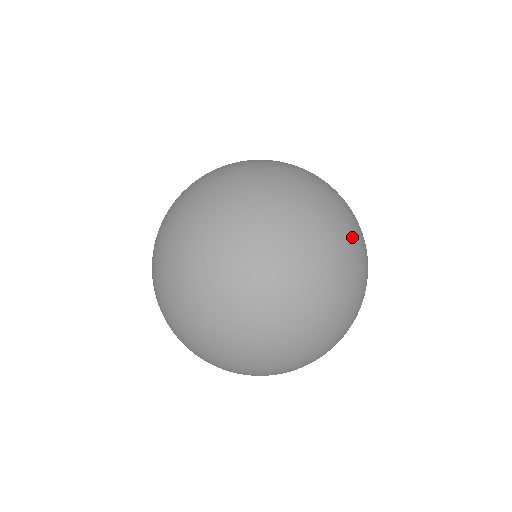
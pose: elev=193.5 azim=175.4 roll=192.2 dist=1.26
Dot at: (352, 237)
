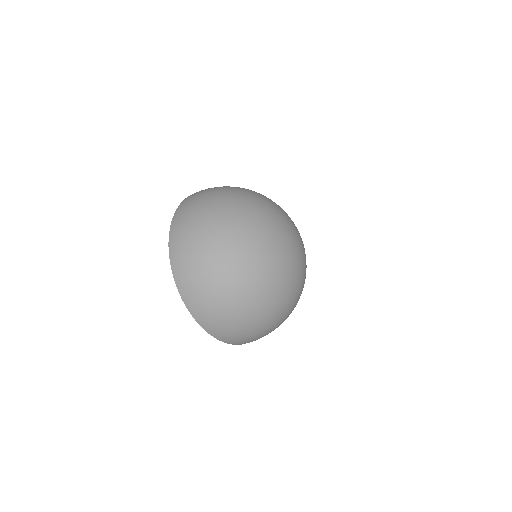
Dot at: occluded
